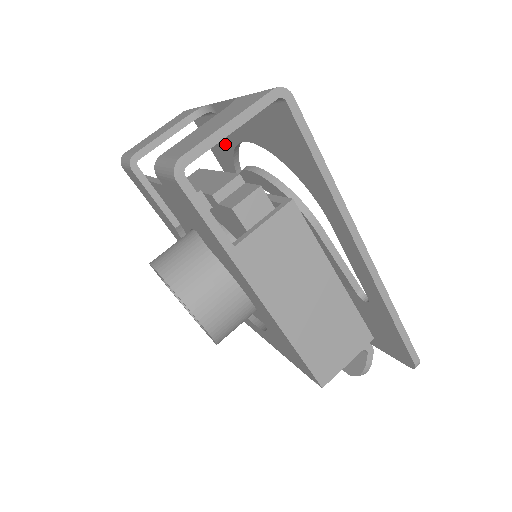
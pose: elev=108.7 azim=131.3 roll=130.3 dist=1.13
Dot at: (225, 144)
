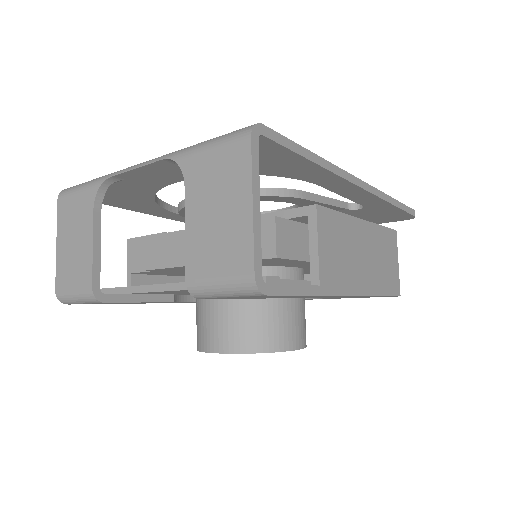
Dot at: (139, 194)
